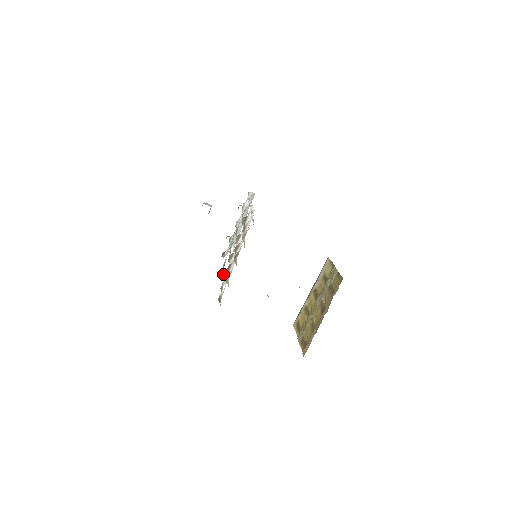
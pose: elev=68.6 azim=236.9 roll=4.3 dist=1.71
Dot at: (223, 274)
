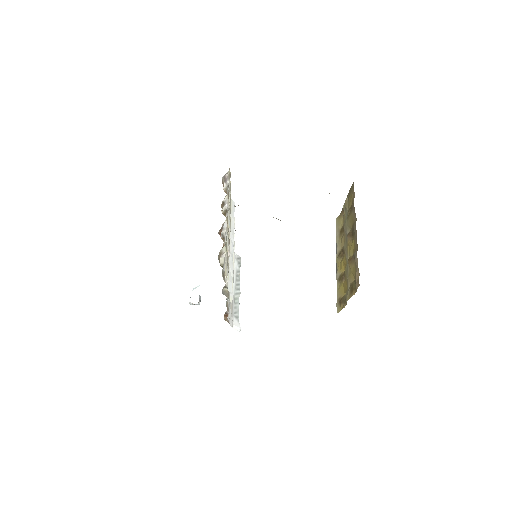
Dot at: (225, 292)
